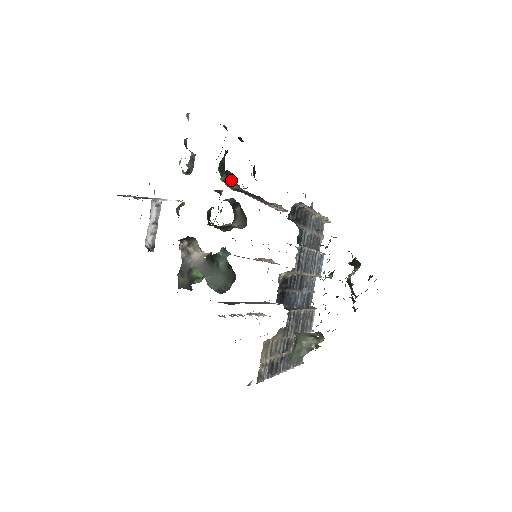
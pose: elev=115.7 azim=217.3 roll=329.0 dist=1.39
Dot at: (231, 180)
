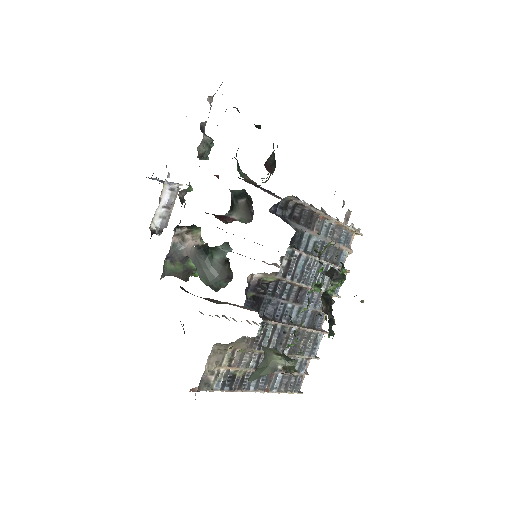
Dot at: (240, 169)
